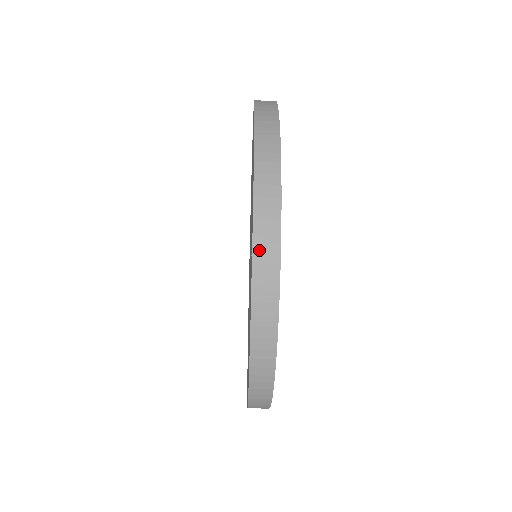
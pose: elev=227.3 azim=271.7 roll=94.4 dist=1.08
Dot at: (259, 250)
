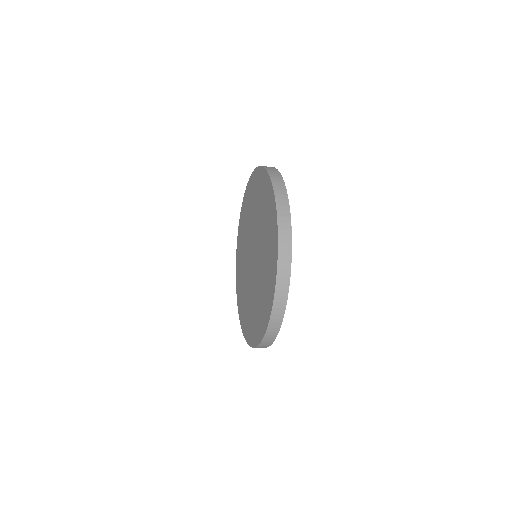
Dot at: occluded
